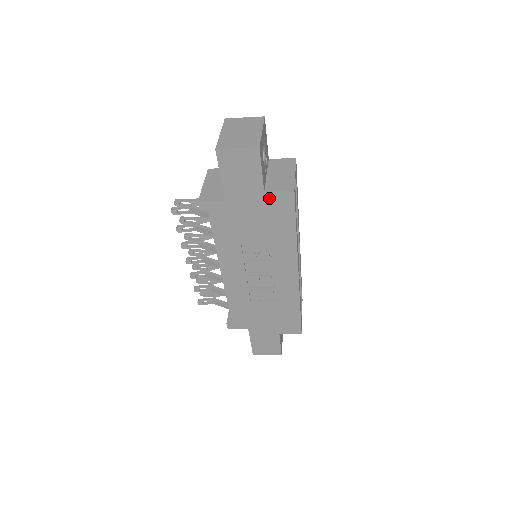
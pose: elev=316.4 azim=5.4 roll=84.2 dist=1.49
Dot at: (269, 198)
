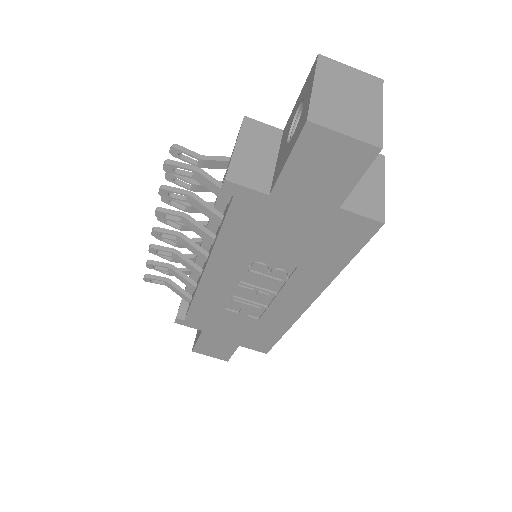
Dot at: (340, 218)
